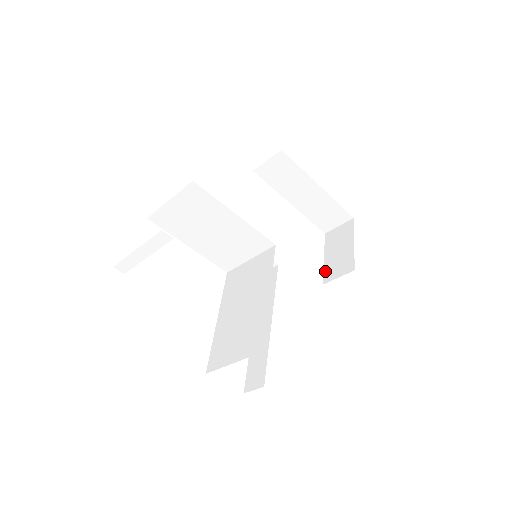
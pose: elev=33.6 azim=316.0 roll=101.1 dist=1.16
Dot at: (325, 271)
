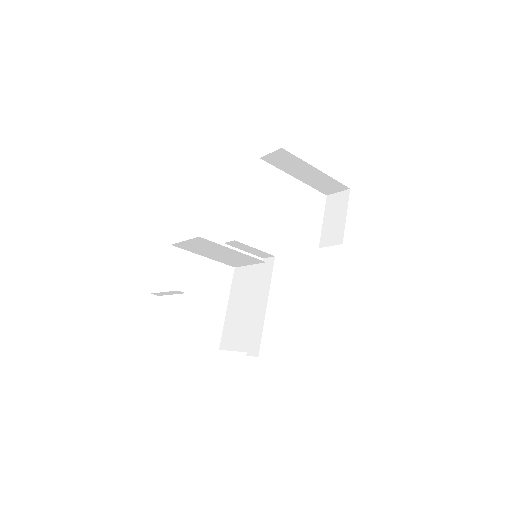
Dot at: (322, 235)
